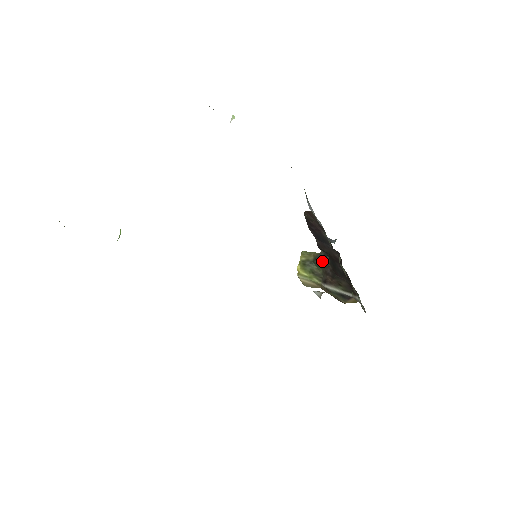
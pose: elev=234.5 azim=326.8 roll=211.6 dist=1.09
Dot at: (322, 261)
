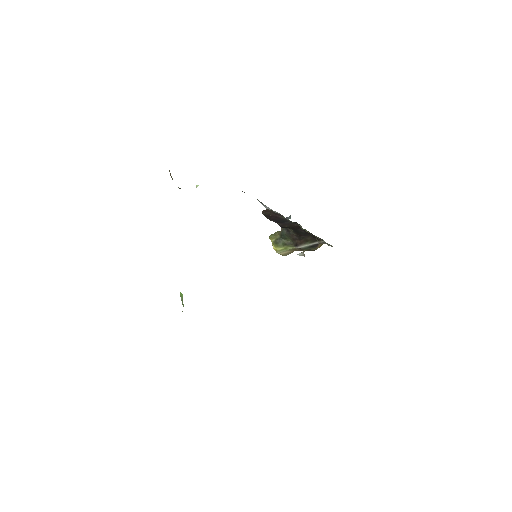
Dot at: (287, 234)
